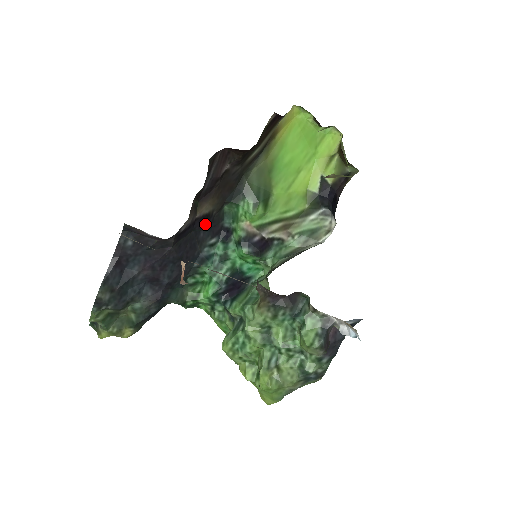
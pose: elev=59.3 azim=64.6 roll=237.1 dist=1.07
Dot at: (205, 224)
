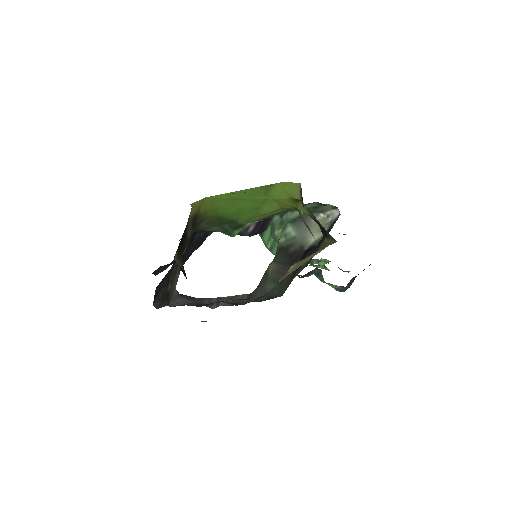
Dot at: (193, 239)
